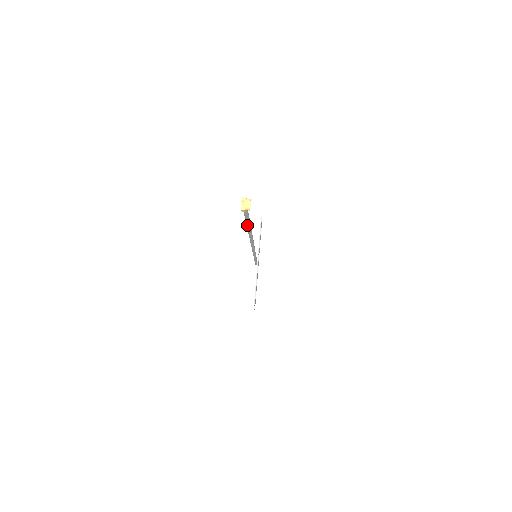
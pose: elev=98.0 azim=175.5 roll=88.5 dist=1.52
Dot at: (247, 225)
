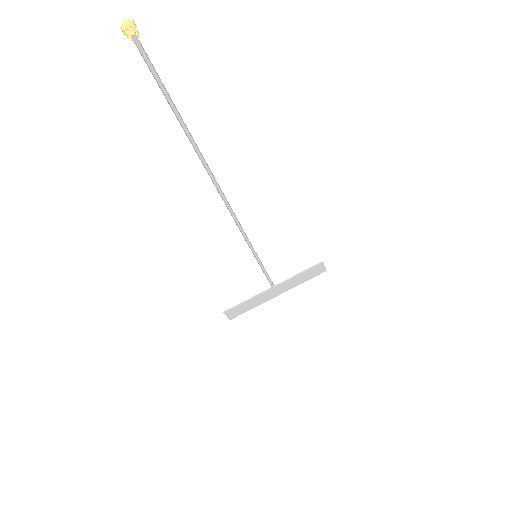
Dot at: (173, 110)
